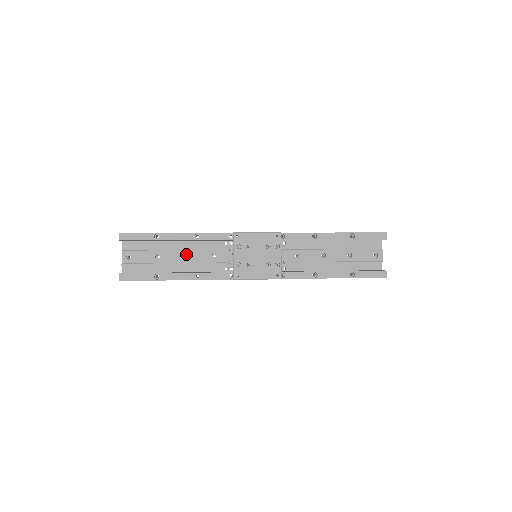
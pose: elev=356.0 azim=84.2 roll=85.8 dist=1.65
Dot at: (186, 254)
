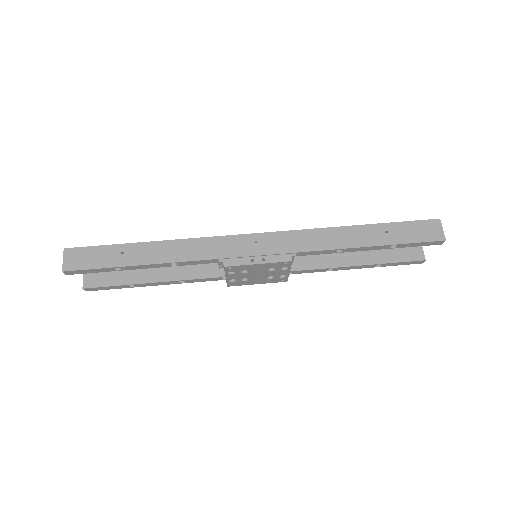
Dot at: occluded
